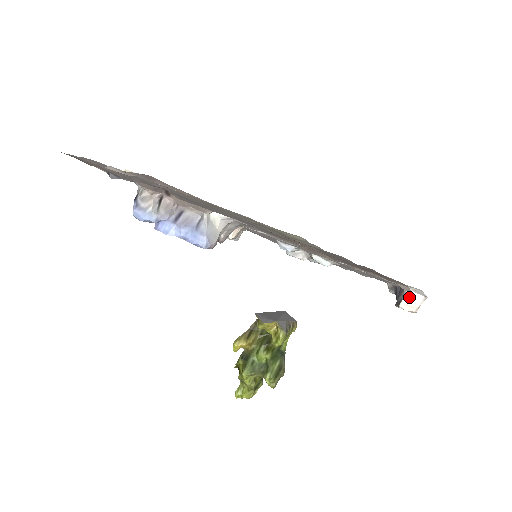
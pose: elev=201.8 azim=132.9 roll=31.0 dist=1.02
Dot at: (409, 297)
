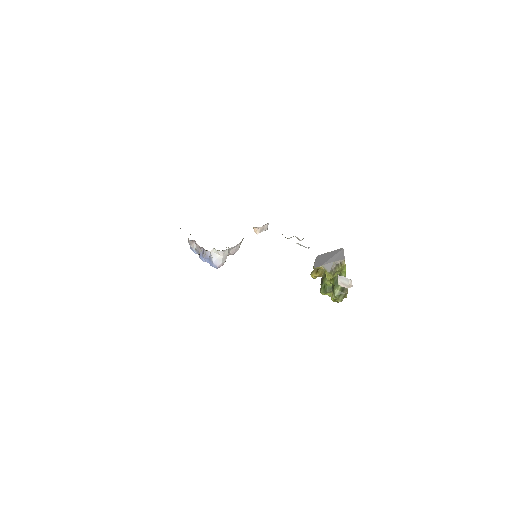
Dot at: (341, 279)
